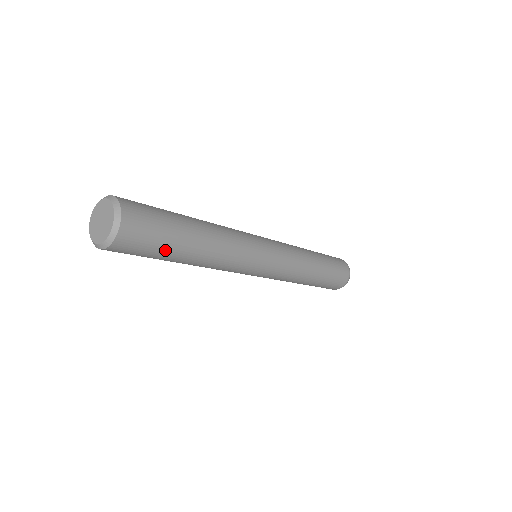
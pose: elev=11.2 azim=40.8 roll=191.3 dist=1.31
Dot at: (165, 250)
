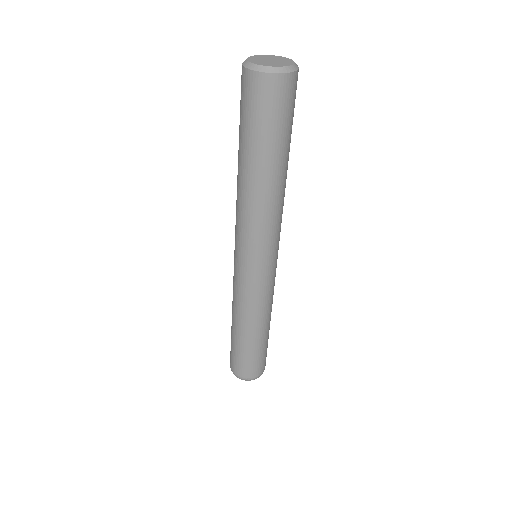
Dot at: (291, 130)
